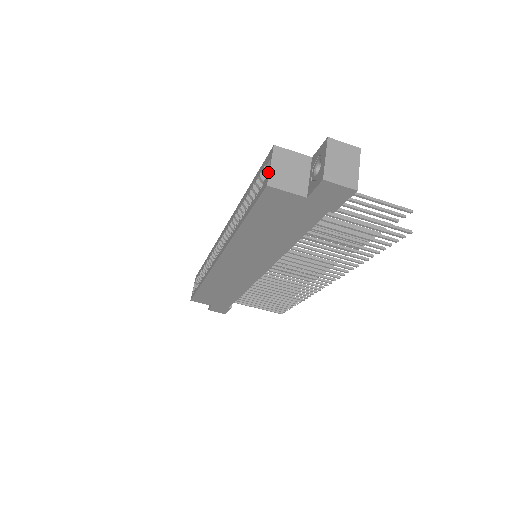
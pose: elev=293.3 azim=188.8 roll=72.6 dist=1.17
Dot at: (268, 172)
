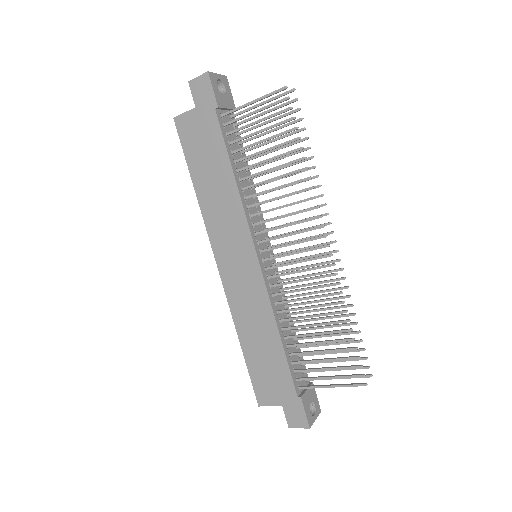
Dot at: occluded
